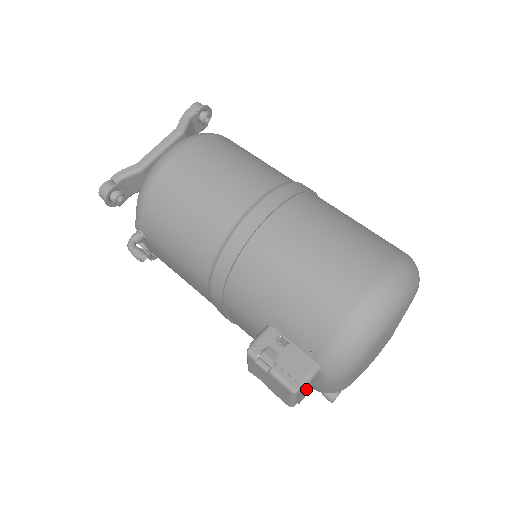
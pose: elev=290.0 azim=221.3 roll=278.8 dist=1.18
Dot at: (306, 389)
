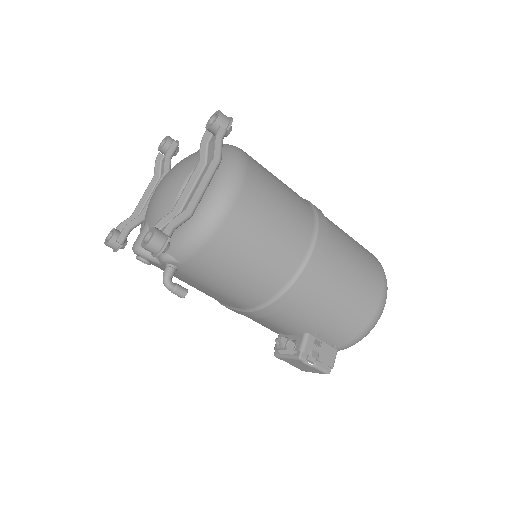
Dot at: occluded
